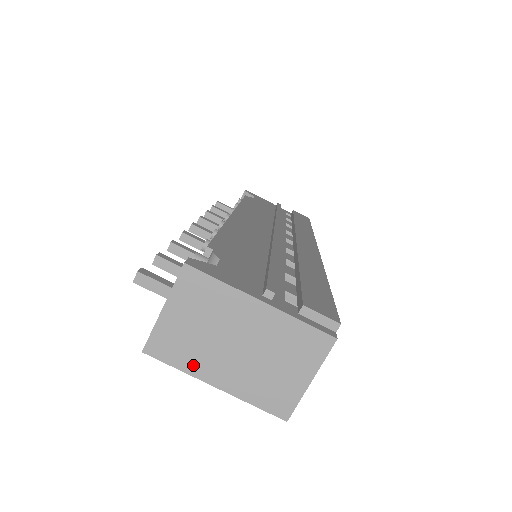
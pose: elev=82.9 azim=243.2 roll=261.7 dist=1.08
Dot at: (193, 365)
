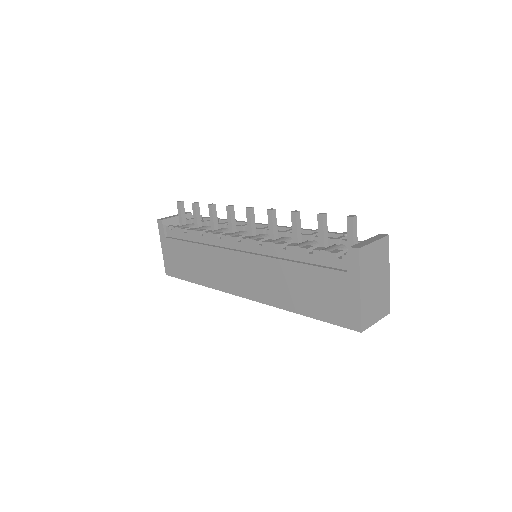
Dot at: (363, 274)
